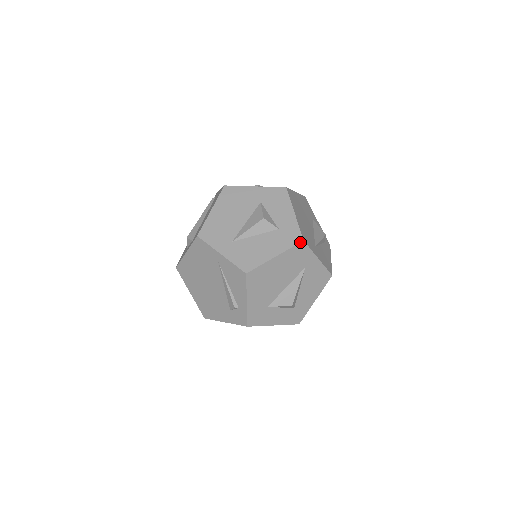
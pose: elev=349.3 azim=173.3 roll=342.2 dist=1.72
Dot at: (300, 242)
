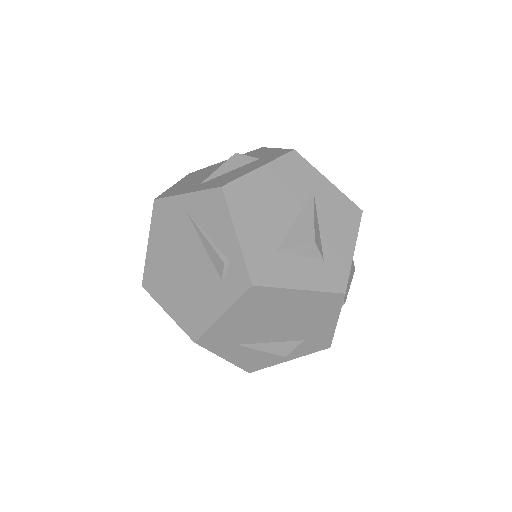
Dot at: (290, 151)
